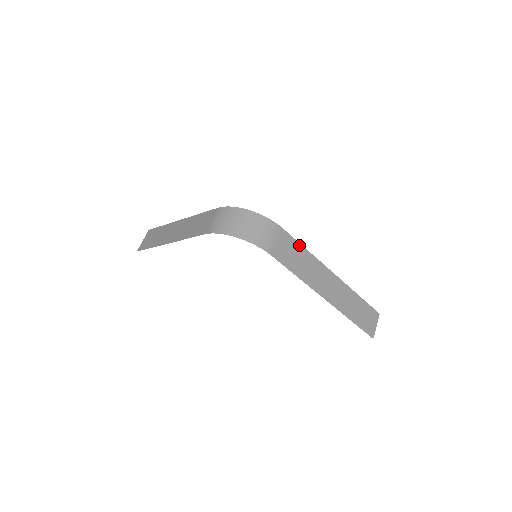
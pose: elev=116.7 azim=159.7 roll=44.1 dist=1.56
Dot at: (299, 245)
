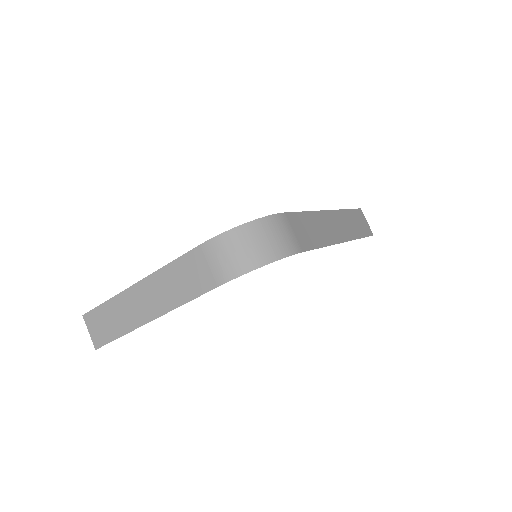
Dot at: (301, 214)
